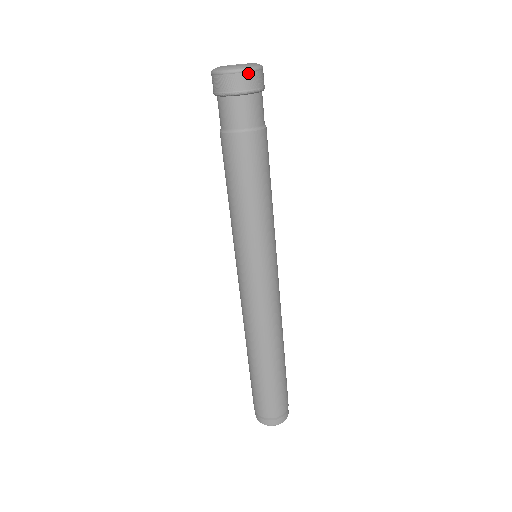
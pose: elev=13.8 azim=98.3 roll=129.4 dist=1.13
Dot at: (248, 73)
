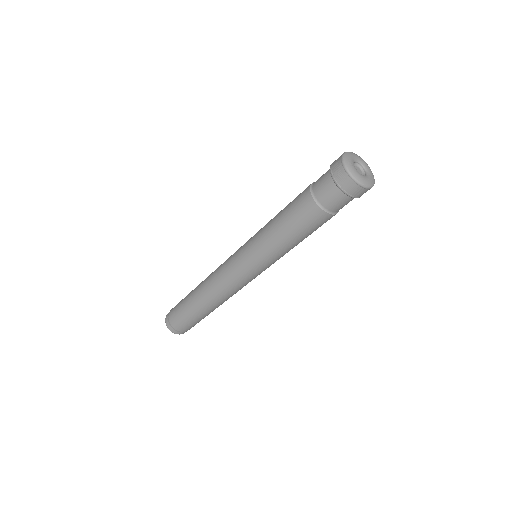
Dot at: (368, 189)
